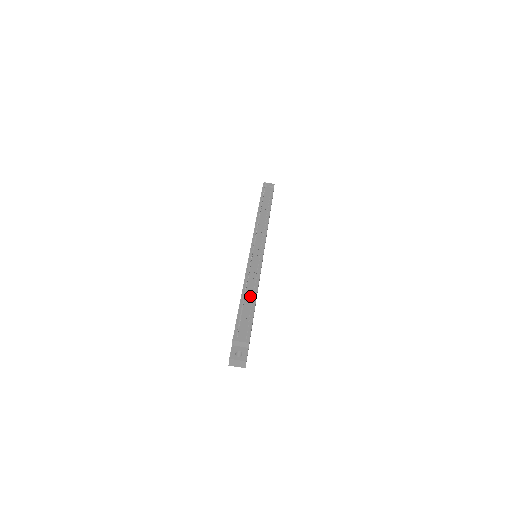
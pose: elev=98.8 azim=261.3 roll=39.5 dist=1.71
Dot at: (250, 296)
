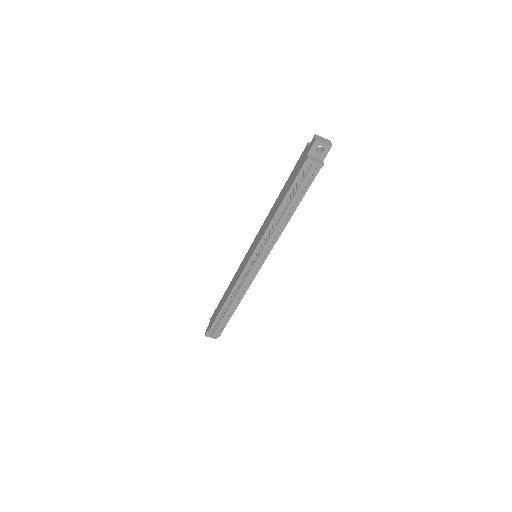
Dot at: (232, 306)
